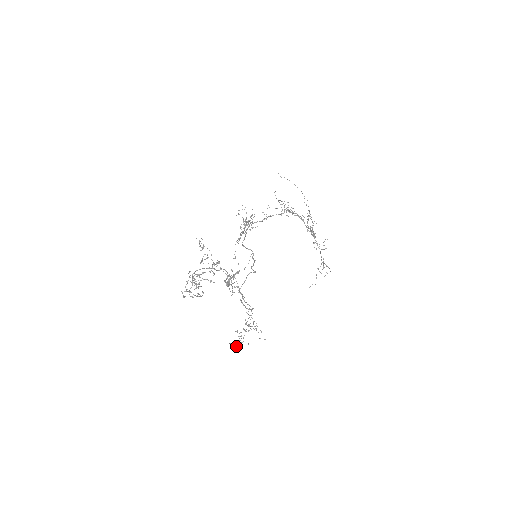
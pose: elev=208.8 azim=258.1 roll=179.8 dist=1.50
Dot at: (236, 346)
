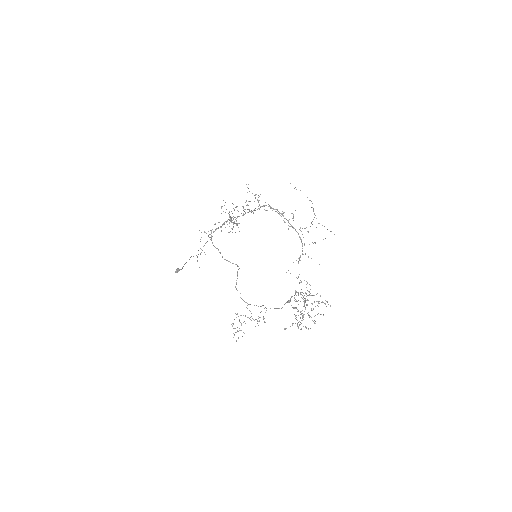
Dot at: (238, 338)
